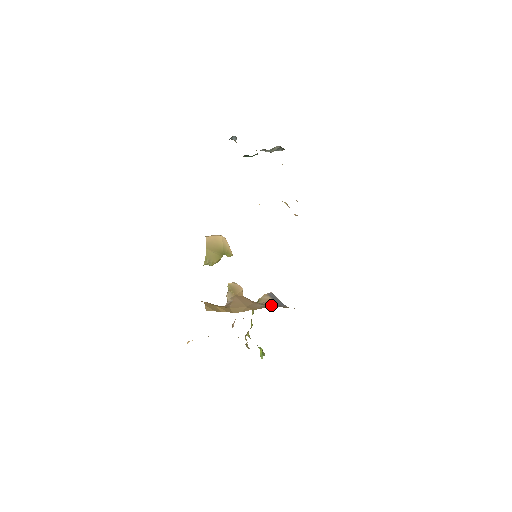
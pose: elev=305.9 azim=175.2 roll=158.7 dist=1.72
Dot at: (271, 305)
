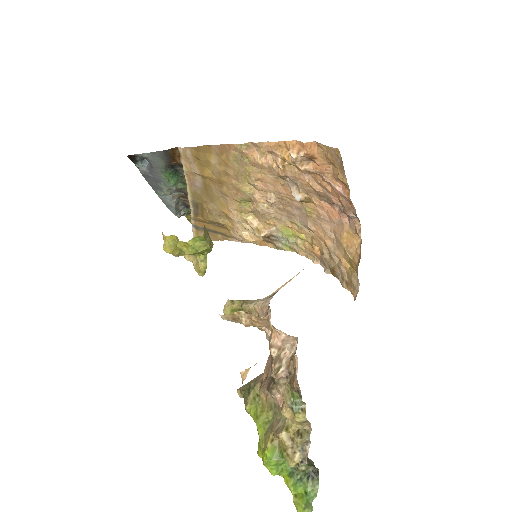
Dot at: occluded
